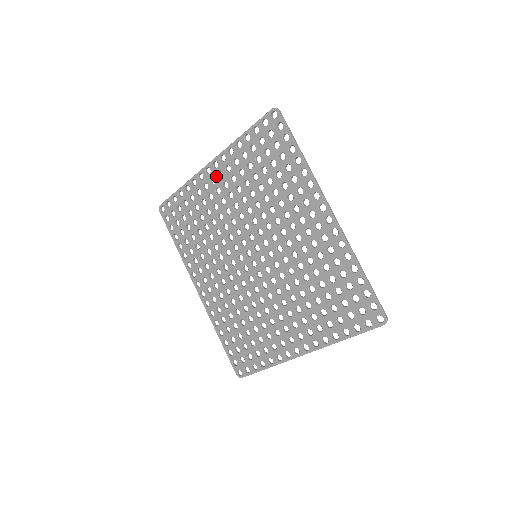
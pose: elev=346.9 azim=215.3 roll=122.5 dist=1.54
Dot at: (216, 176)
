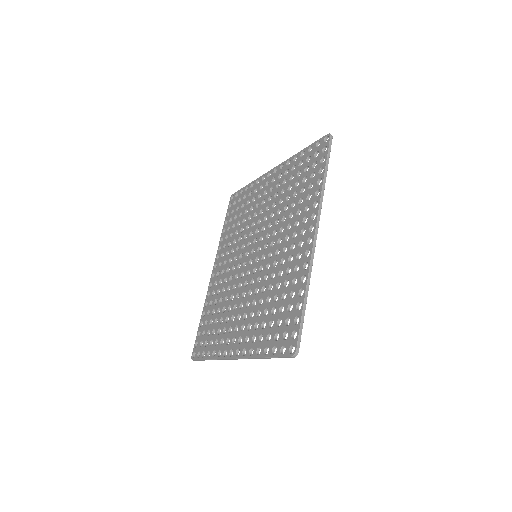
Dot at: (271, 180)
